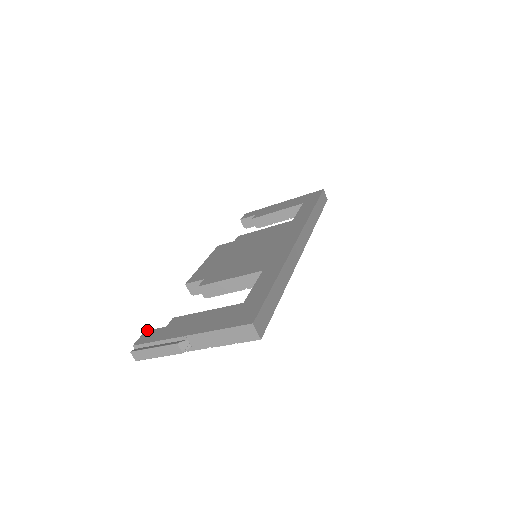
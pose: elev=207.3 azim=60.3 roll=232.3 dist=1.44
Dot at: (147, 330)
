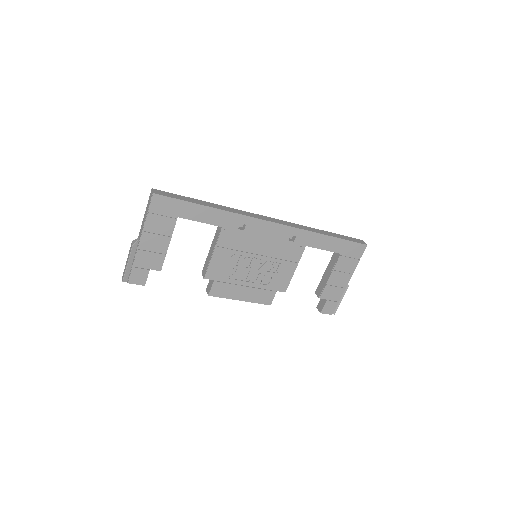
Dot at: occluded
